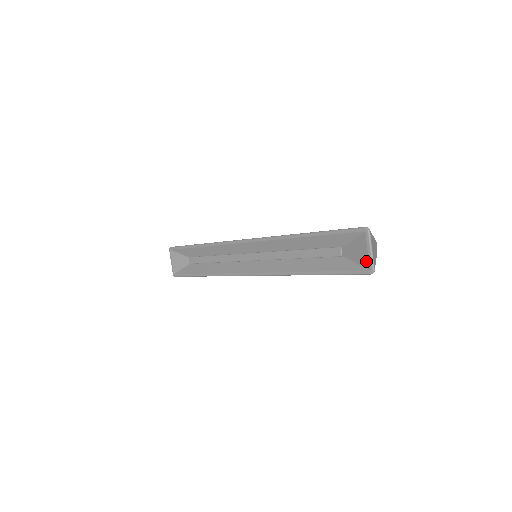
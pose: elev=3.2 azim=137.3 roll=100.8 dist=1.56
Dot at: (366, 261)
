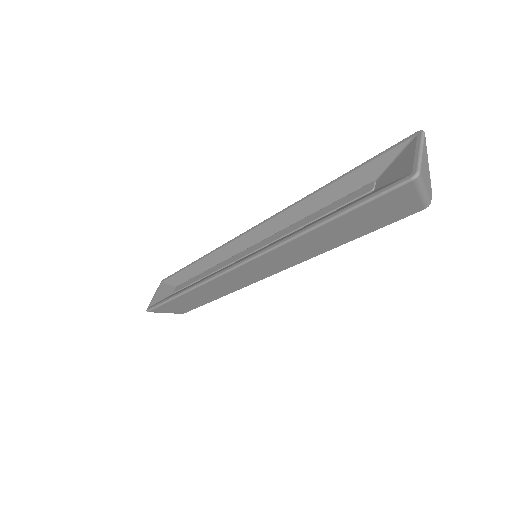
Dot at: (409, 166)
